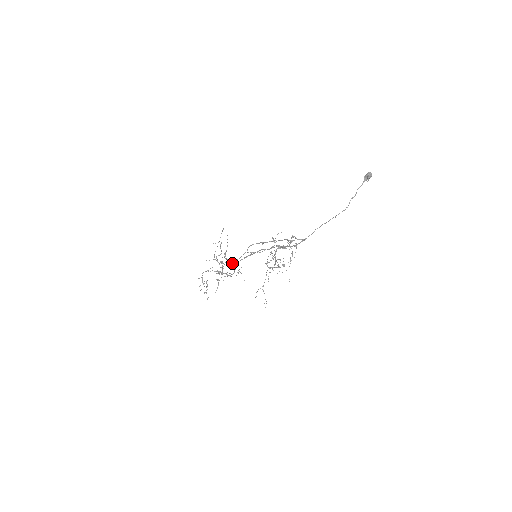
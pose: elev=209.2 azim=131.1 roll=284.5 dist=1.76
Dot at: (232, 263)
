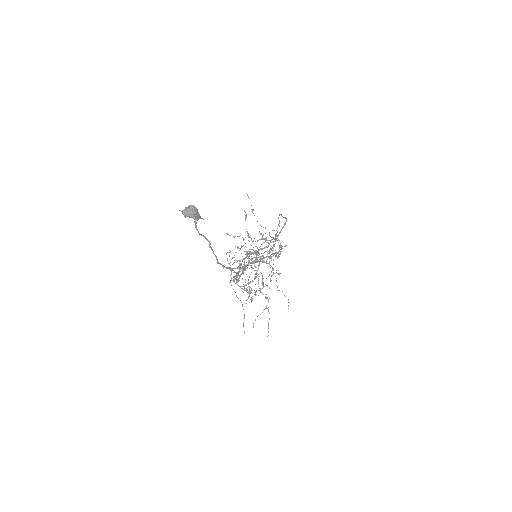
Dot at: occluded
